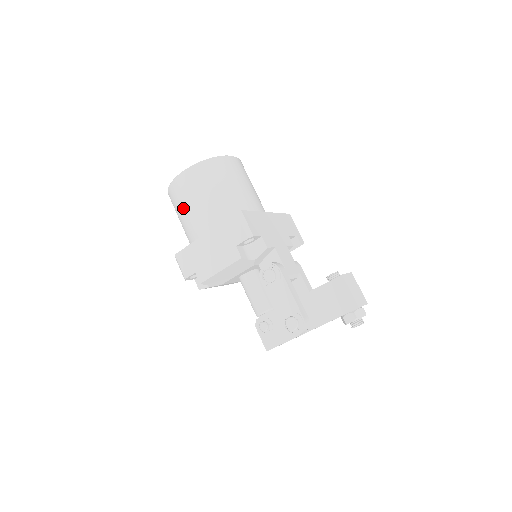
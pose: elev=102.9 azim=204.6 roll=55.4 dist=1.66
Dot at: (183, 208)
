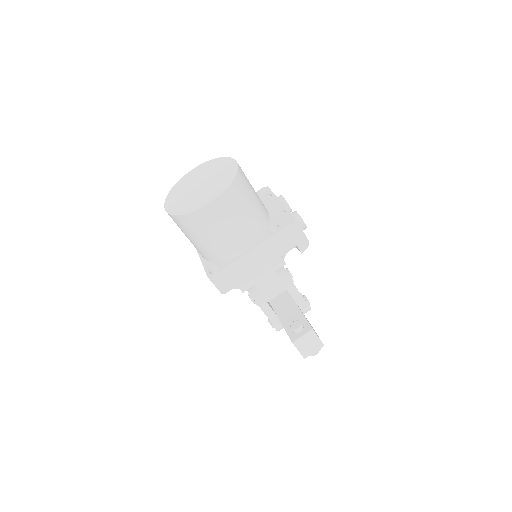
Dot at: occluded
